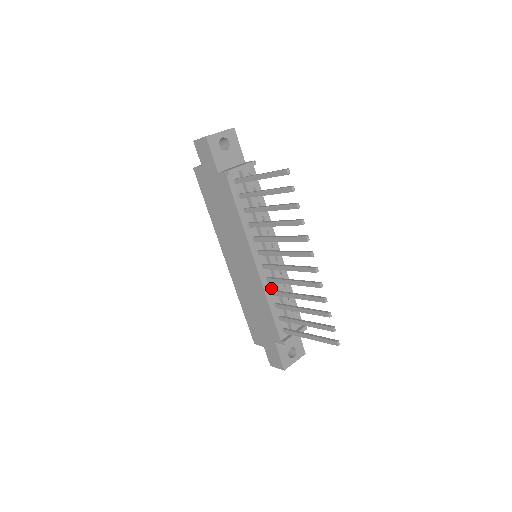
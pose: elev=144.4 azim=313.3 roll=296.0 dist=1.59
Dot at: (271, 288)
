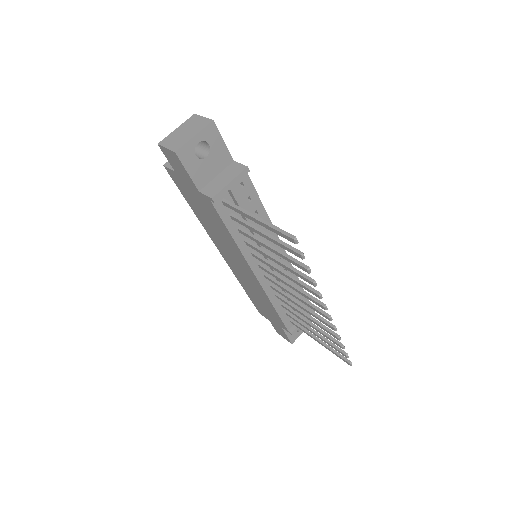
Dot at: occluded
